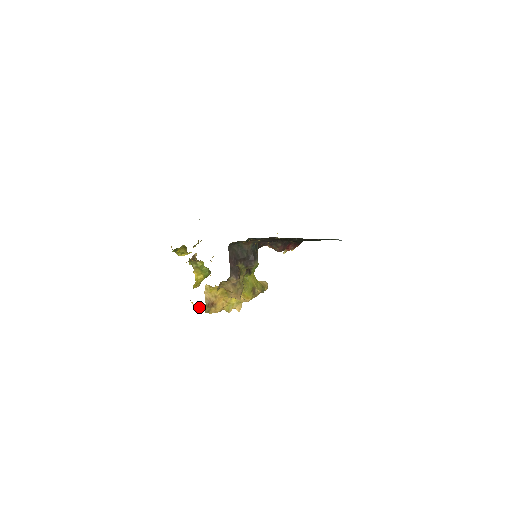
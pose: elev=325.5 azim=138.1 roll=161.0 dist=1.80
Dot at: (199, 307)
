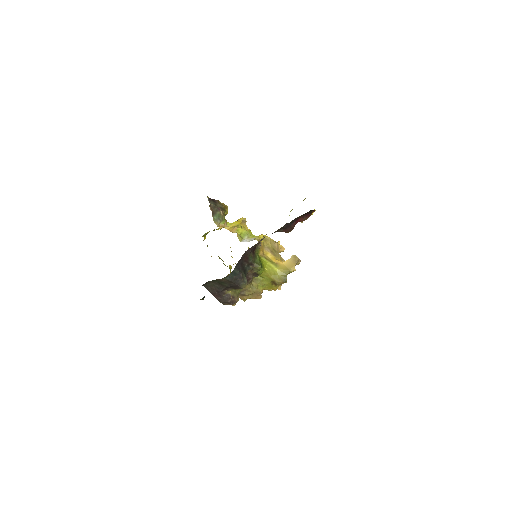
Dot at: occluded
